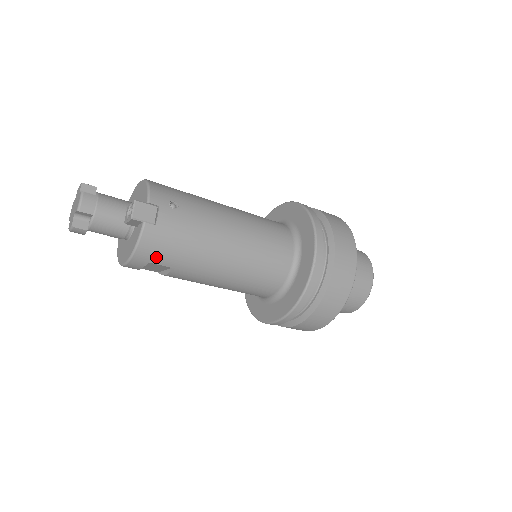
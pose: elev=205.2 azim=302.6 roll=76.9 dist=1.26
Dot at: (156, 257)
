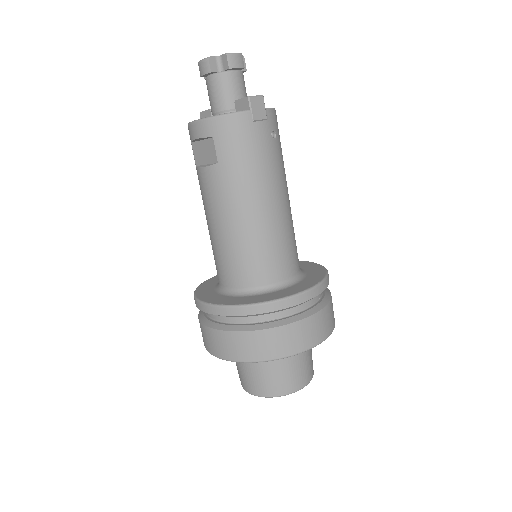
Dot at: (223, 140)
